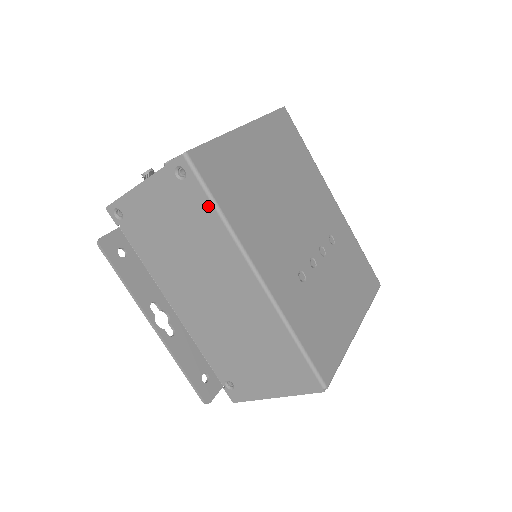
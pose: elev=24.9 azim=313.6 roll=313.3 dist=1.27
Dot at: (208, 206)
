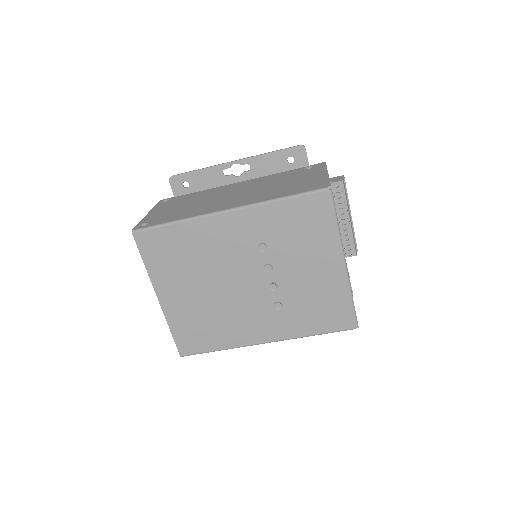
Dot at: occluded
